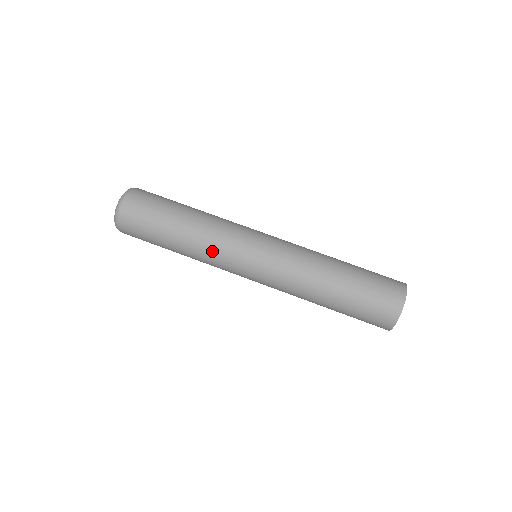
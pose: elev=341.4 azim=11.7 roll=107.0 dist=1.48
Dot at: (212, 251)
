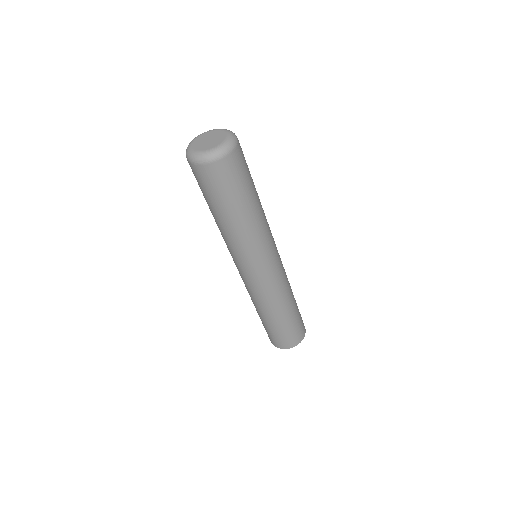
Dot at: (238, 246)
